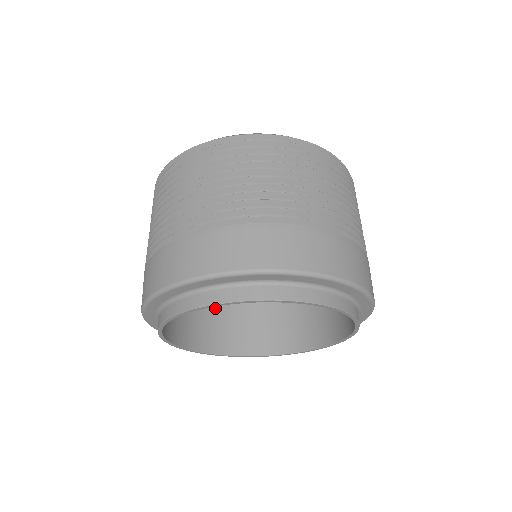
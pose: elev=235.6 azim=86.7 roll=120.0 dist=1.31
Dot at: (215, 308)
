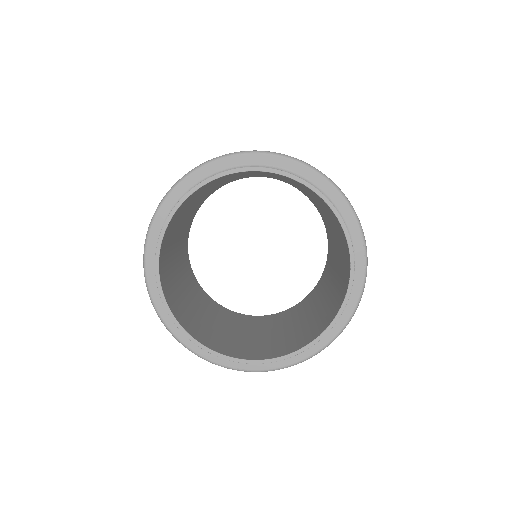
Dot at: (212, 329)
